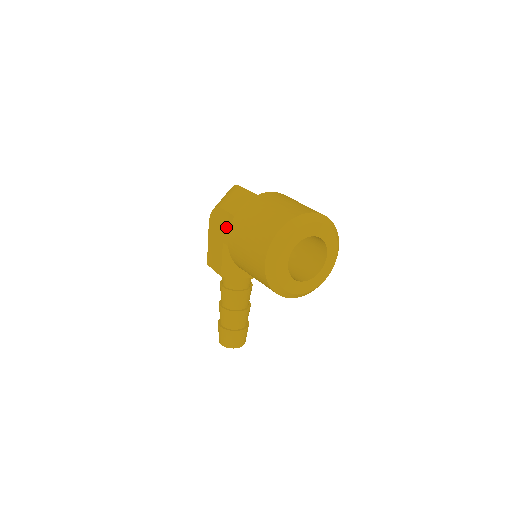
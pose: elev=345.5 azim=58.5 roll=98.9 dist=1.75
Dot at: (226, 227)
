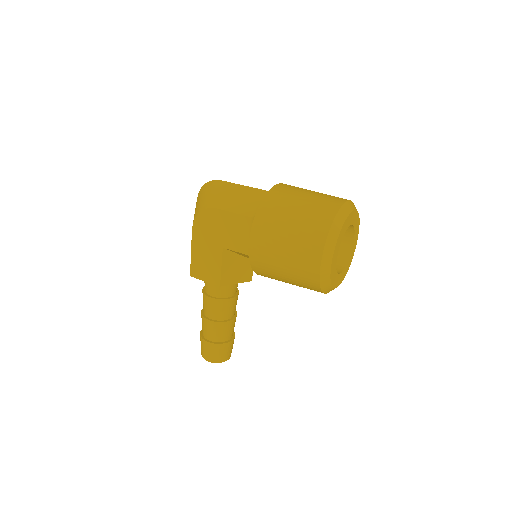
Dot at: (229, 230)
